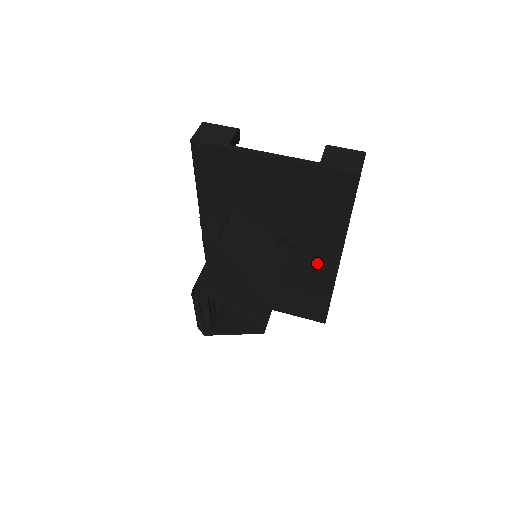
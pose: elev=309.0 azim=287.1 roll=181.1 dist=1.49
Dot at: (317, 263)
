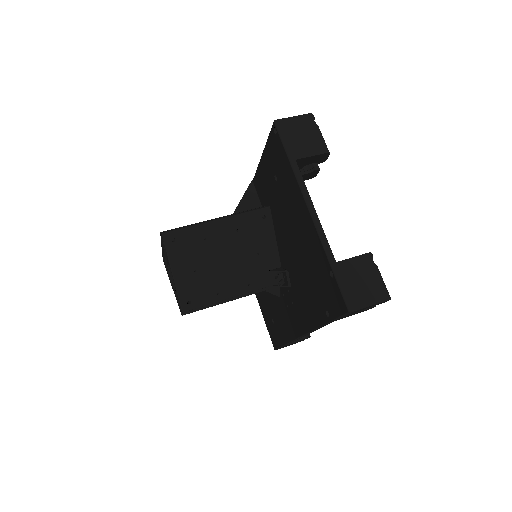
Dot at: (292, 315)
